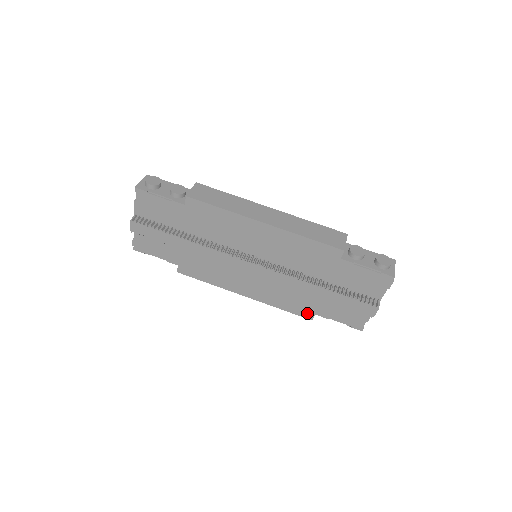
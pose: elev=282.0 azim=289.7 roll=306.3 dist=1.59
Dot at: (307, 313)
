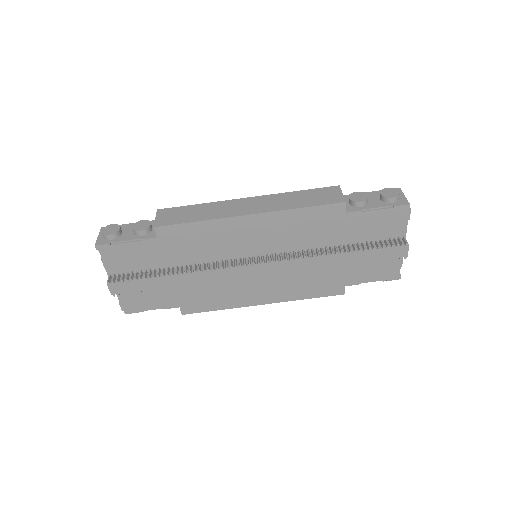
Dot at: (336, 289)
